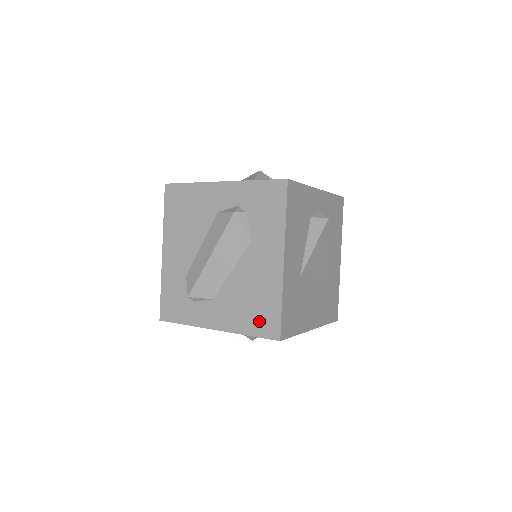
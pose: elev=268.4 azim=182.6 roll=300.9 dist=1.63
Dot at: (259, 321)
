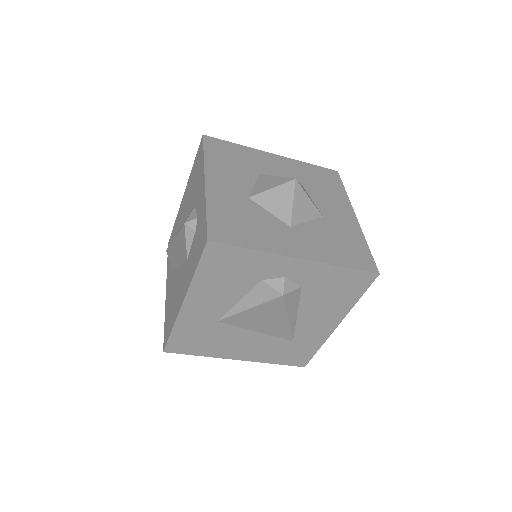
Dot at: (167, 322)
